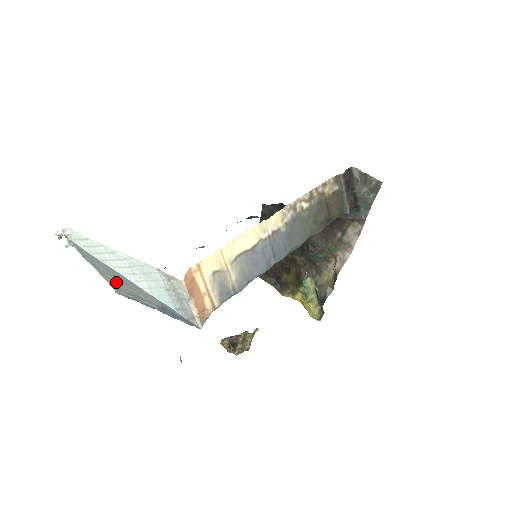
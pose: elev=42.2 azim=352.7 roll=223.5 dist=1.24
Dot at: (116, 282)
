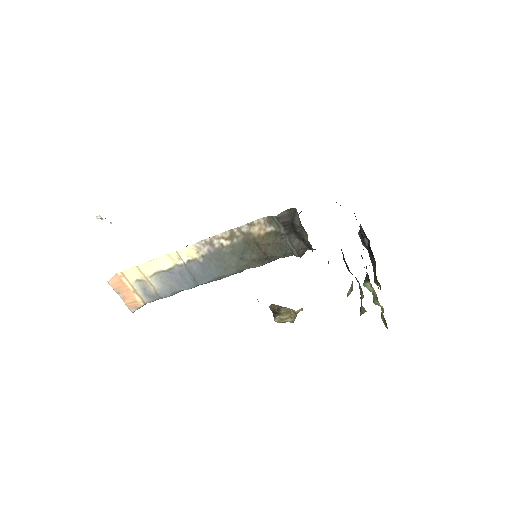
Dot at: occluded
